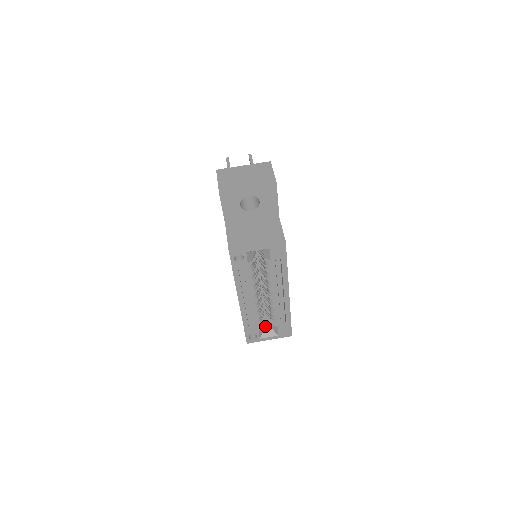
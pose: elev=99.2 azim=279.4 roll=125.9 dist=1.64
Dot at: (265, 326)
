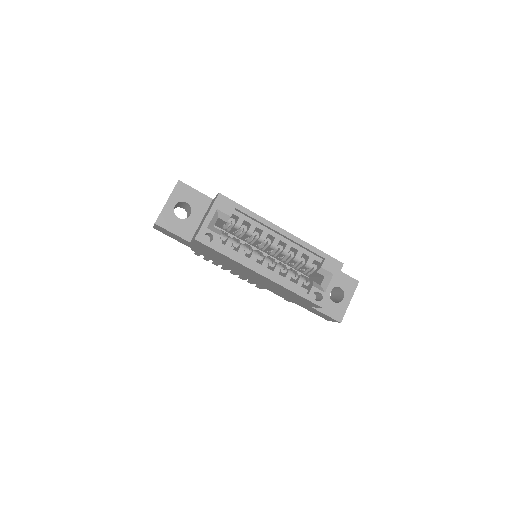
Dot at: (319, 283)
